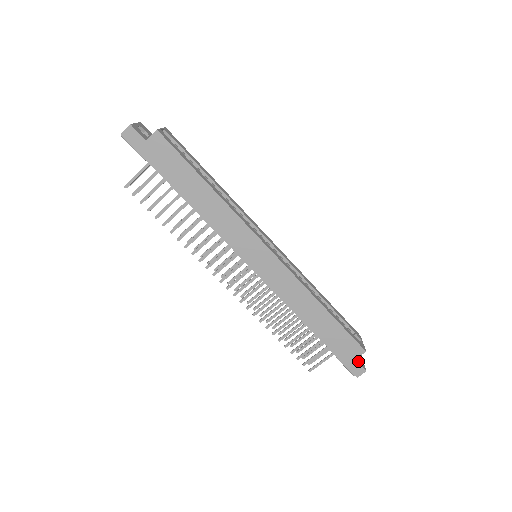
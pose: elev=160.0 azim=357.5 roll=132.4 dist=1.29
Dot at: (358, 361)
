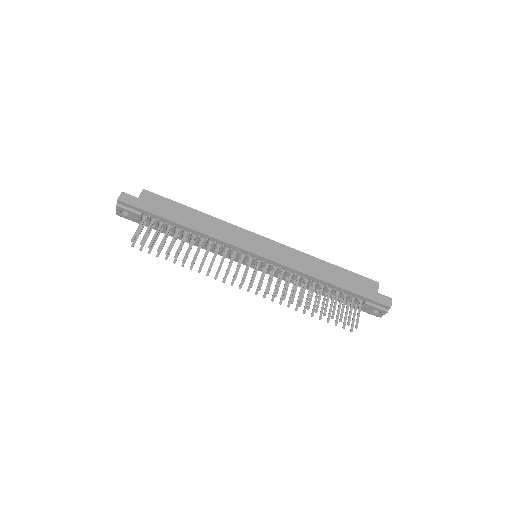
Dot at: (381, 296)
